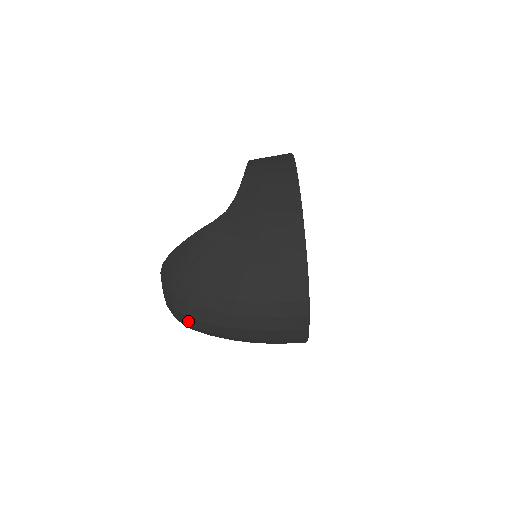
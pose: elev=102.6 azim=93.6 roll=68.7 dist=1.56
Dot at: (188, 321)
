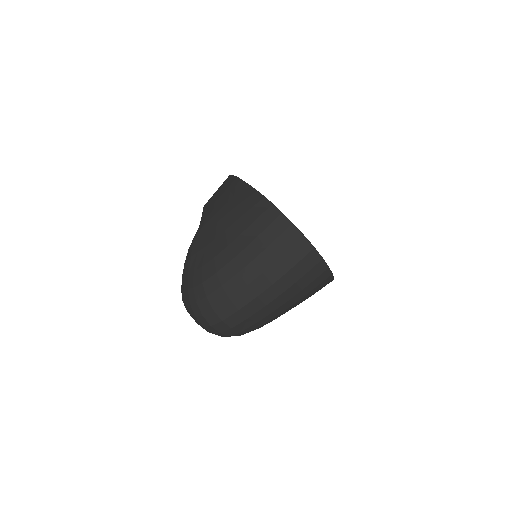
Dot at: (218, 314)
